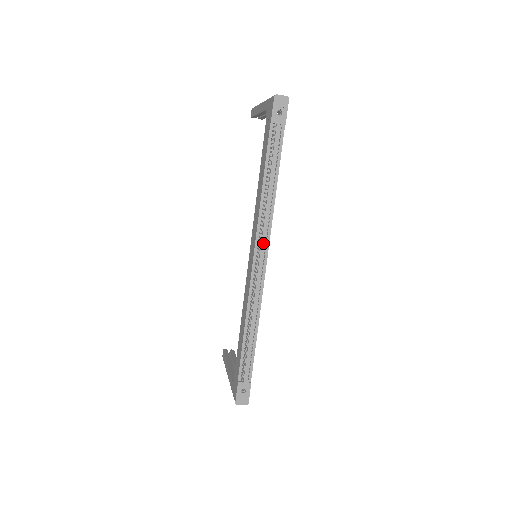
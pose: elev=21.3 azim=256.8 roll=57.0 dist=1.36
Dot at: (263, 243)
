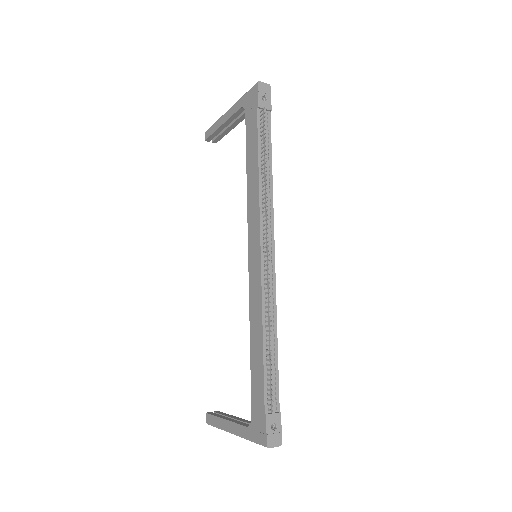
Dot at: (269, 232)
